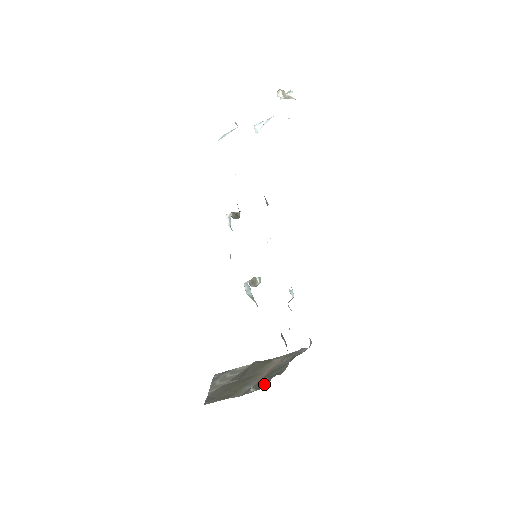
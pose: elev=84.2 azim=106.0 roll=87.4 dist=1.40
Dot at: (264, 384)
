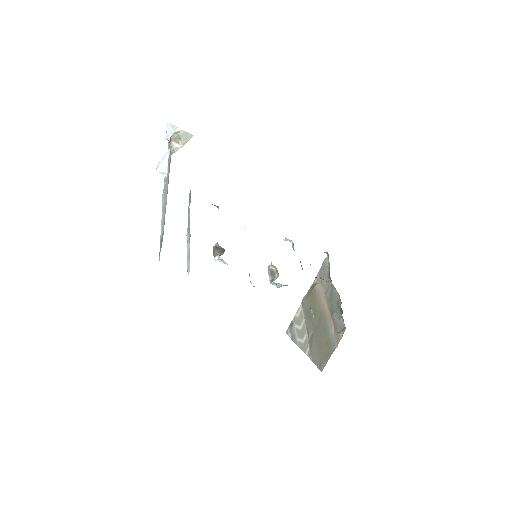
Dot at: (342, 322)
